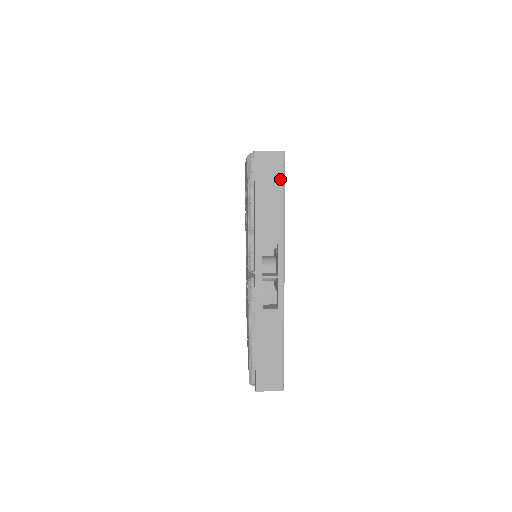
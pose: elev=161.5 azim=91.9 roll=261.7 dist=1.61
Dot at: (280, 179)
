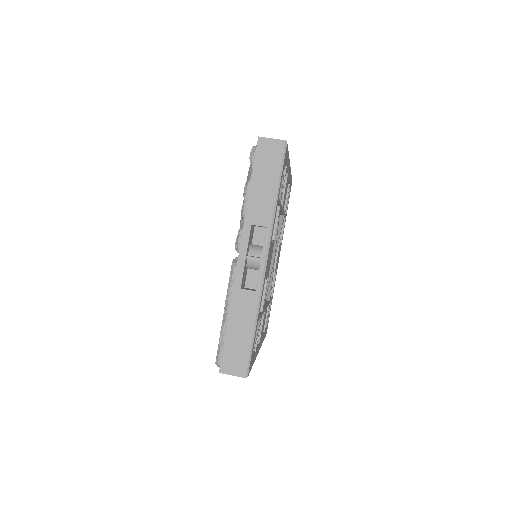
Dot at: occluded
